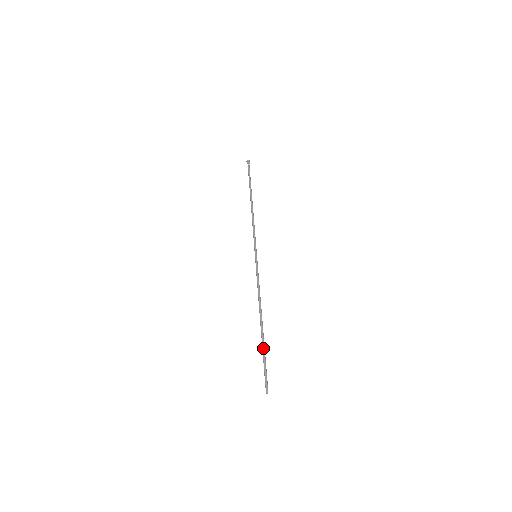
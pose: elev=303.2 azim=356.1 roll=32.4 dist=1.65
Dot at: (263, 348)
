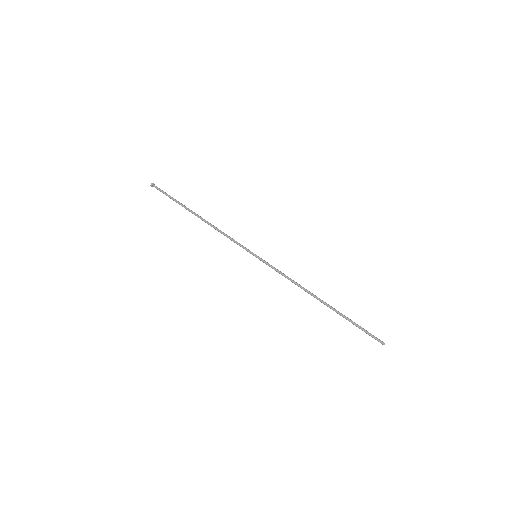
Dot at: (345, 318)
